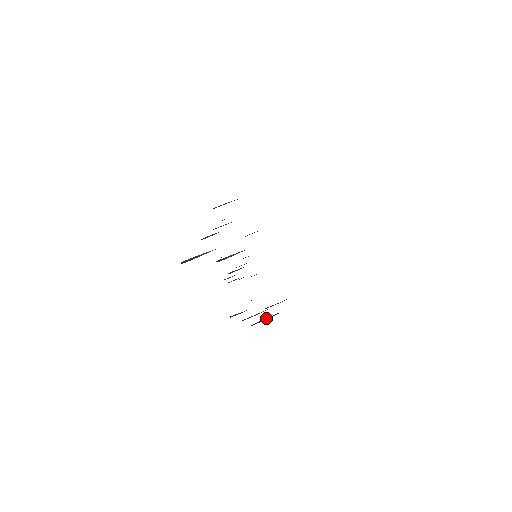
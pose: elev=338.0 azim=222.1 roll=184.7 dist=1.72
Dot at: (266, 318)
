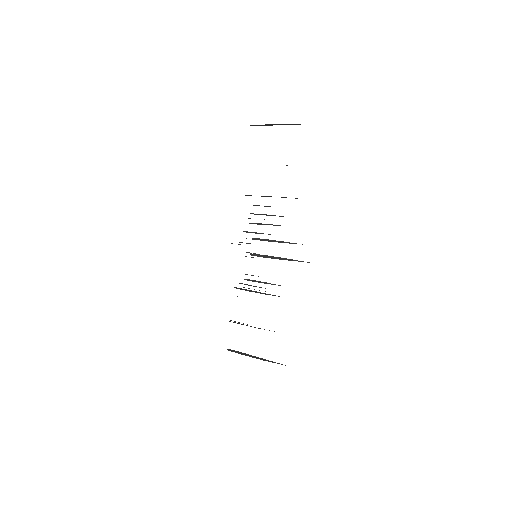
Dot at: (278, 257)
